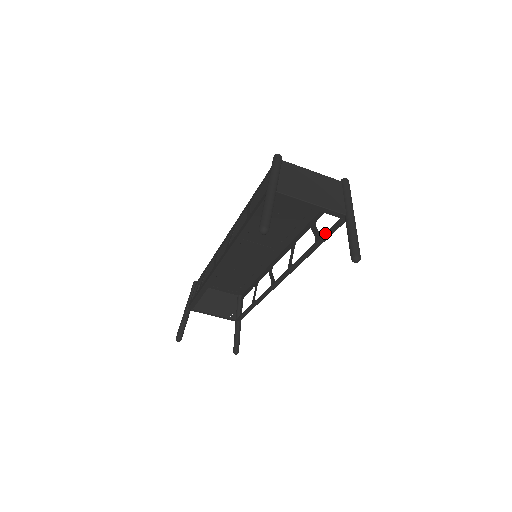
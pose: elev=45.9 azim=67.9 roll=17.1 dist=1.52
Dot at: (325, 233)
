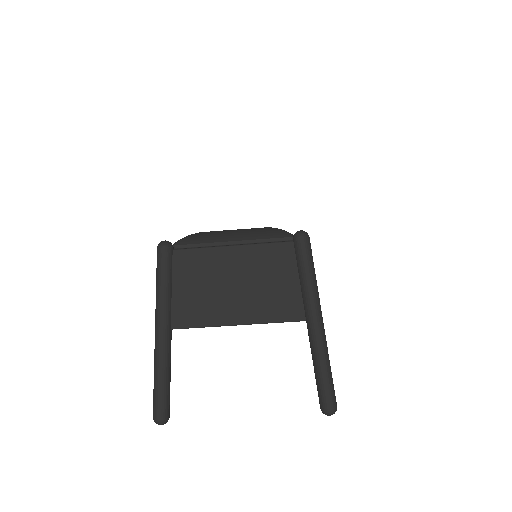
Dot at: occluded
